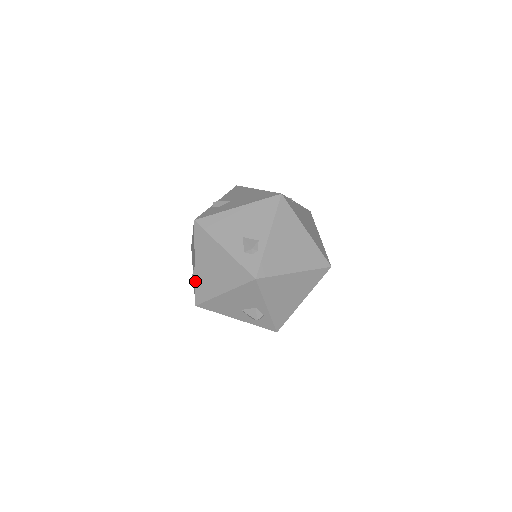
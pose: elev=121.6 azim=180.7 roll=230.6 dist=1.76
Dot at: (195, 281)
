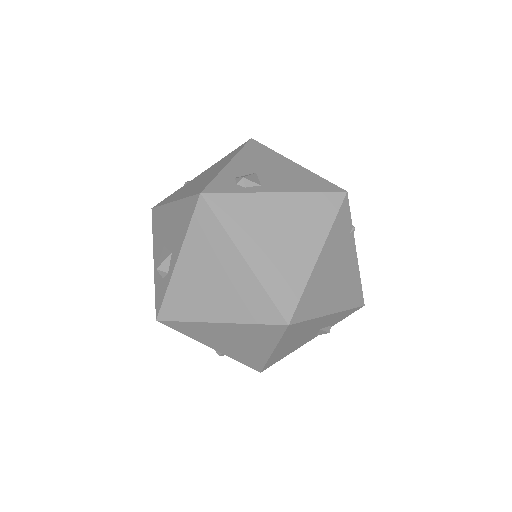
Dot at: (181, 187)
